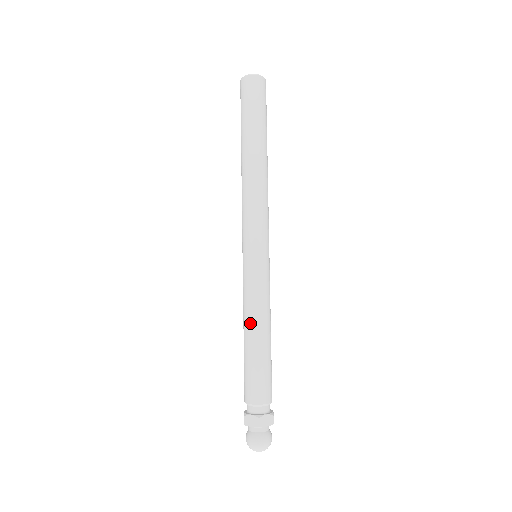
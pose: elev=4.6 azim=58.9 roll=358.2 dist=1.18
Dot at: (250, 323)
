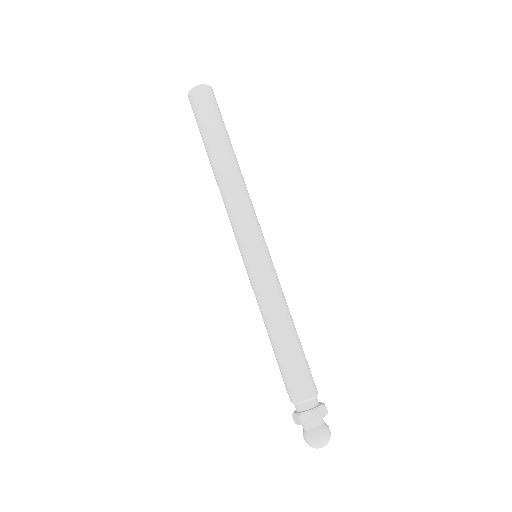
Dot at: (265, 324)
